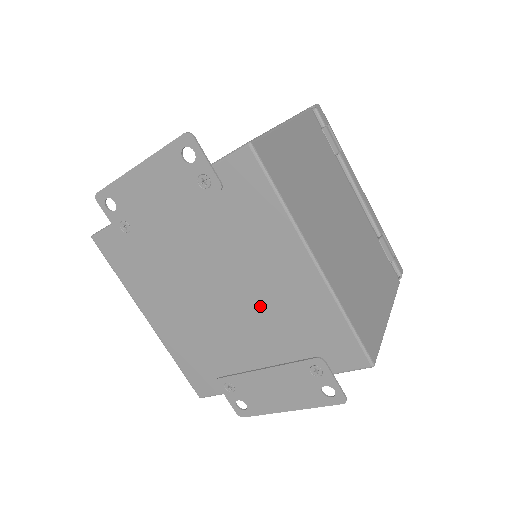
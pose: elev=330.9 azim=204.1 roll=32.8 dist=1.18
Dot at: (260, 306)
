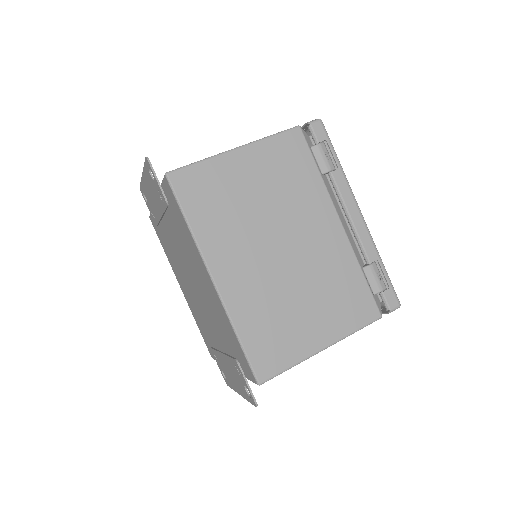
Dot at: (206, 302)
